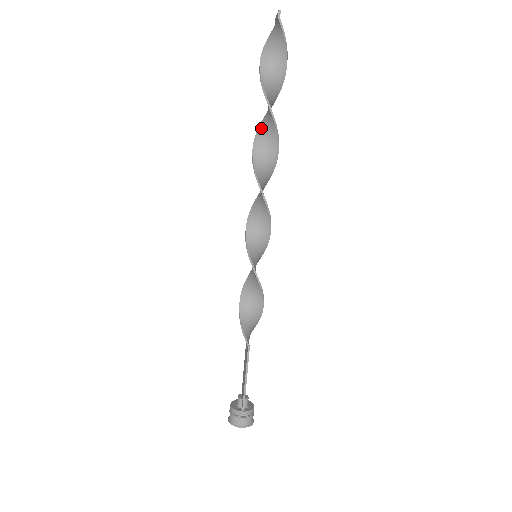
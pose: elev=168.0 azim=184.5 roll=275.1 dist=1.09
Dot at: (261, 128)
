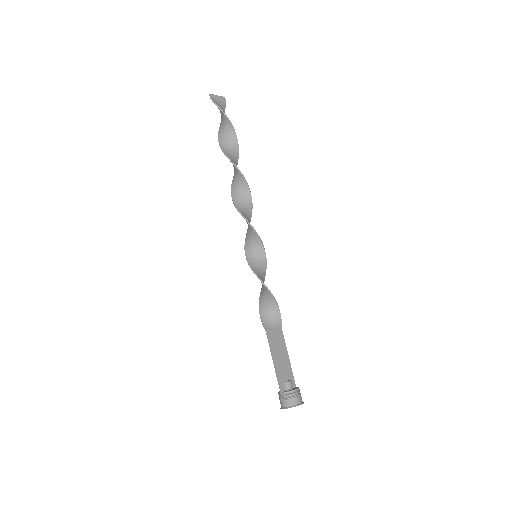
Dot at: occluded
